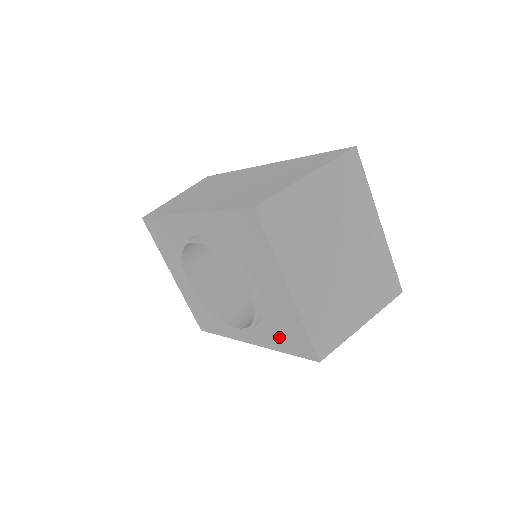
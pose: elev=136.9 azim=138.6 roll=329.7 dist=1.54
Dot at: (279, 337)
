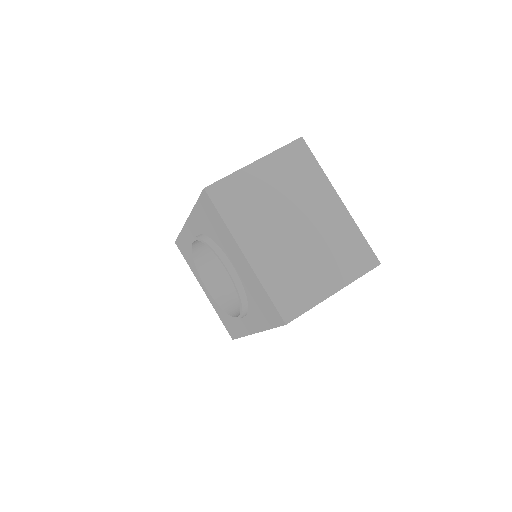
Dot at: (261, 313)
